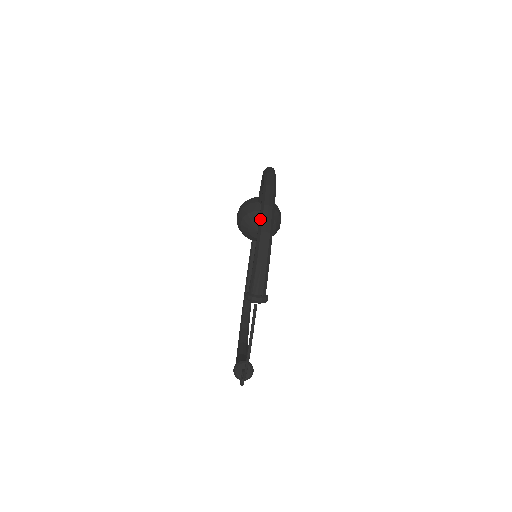
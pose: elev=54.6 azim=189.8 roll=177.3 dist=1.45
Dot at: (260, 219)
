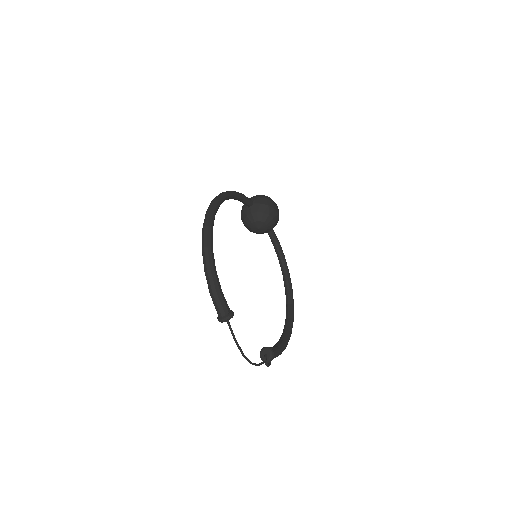
Dot at: (203, 260)
